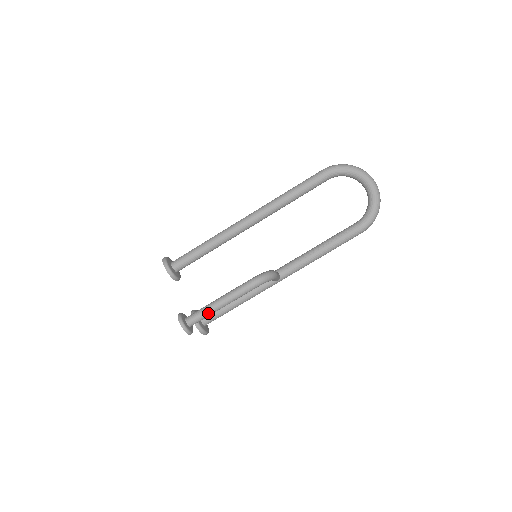
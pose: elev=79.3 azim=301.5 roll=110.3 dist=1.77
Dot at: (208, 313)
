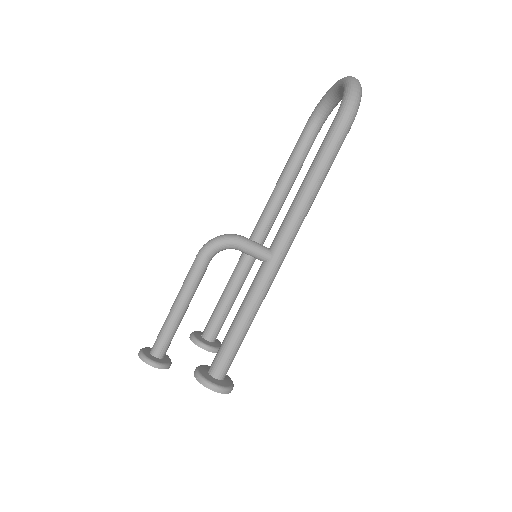
Dot at: (166, 324)
